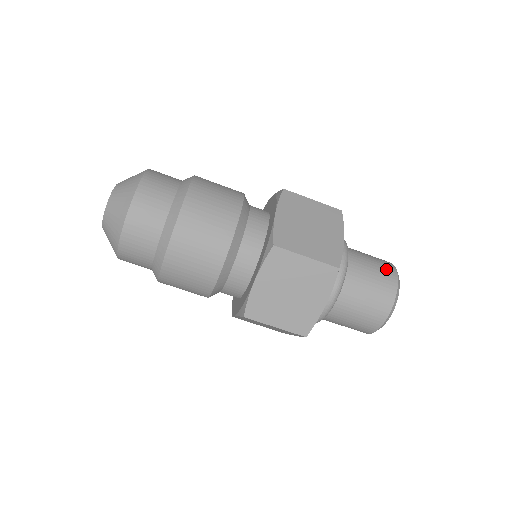
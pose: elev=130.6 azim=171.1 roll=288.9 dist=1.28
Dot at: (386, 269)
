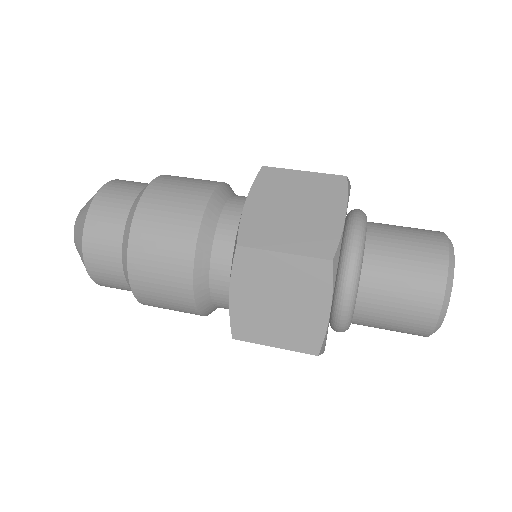
Dot at: occluded
